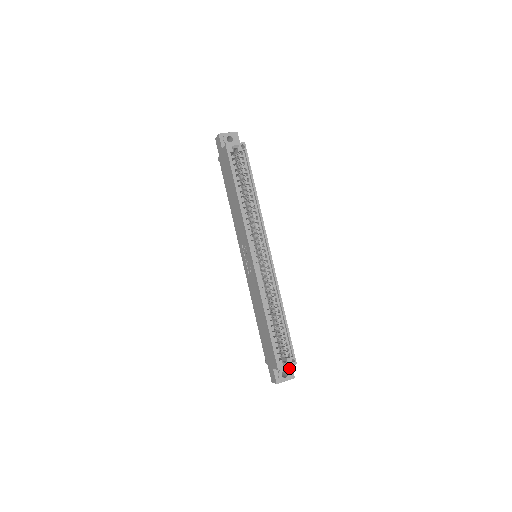
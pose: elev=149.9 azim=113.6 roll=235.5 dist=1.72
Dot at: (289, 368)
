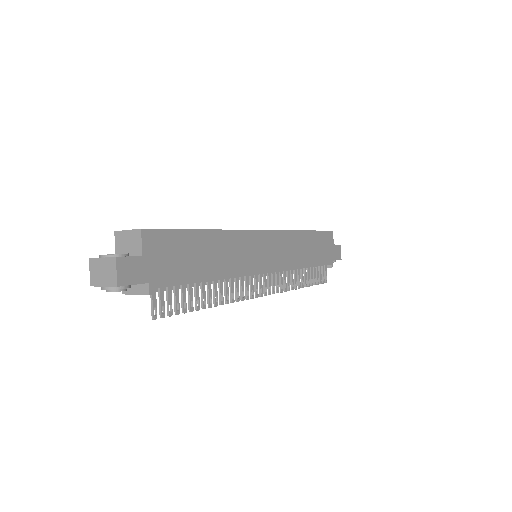
Dot at: (130, 256)
